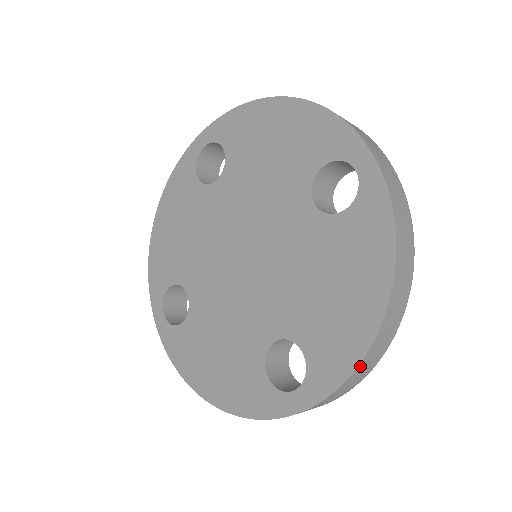
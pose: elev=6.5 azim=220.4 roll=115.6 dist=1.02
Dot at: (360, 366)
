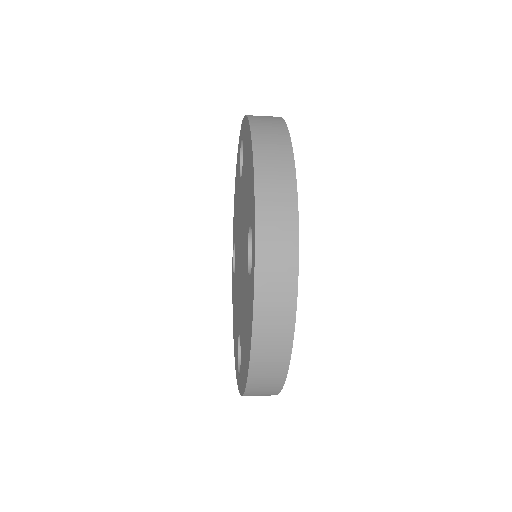
Dot at: (248, 393)
